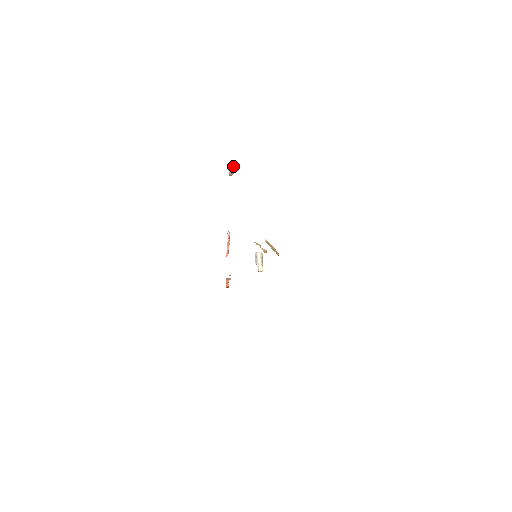
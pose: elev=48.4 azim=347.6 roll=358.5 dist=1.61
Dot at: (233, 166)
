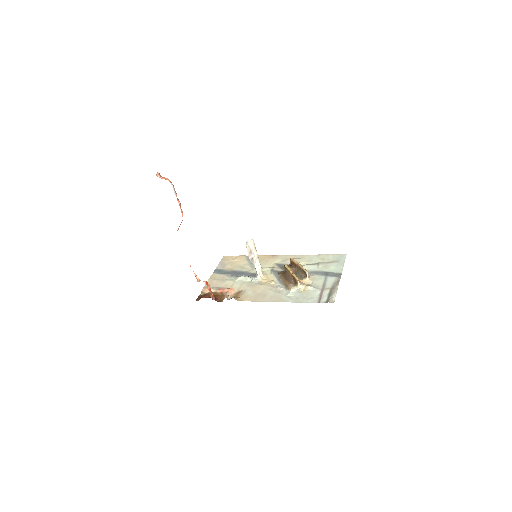
Dot at: out of frame
